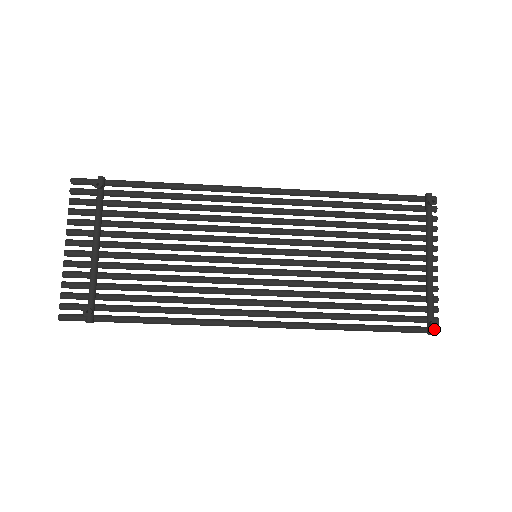
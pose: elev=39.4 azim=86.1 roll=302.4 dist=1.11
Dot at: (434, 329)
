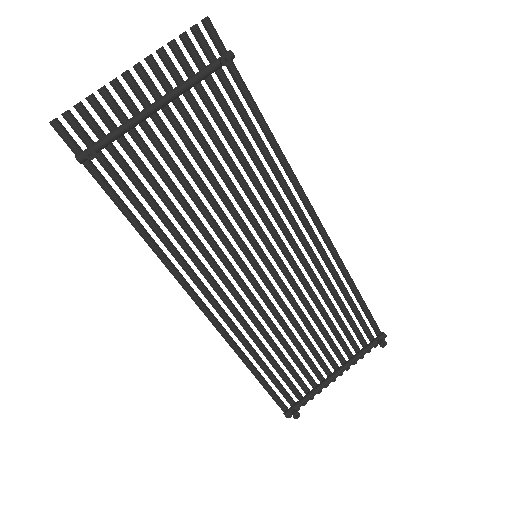
Dot at: (290, 414)
